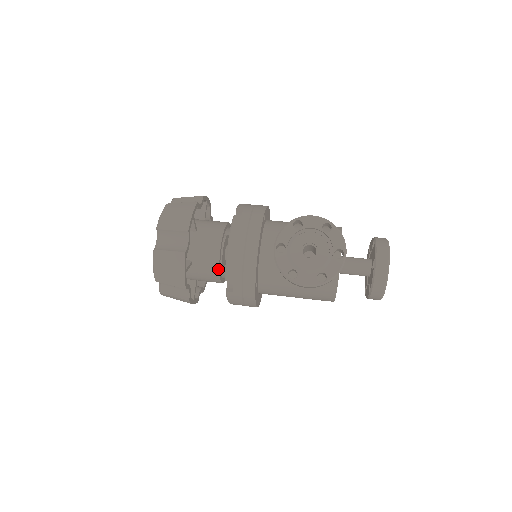
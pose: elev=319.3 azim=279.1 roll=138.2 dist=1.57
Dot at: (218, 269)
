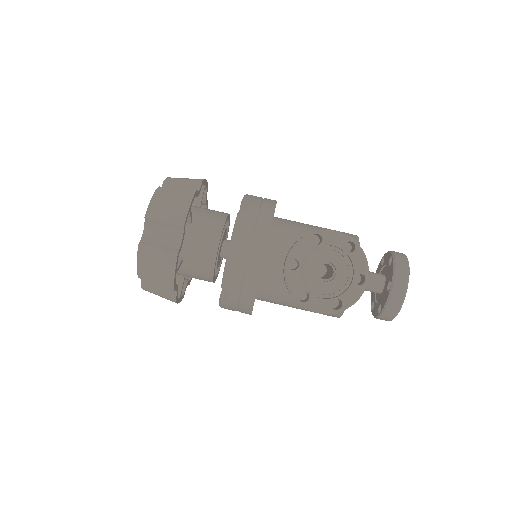
Dot at: (213, 270)
